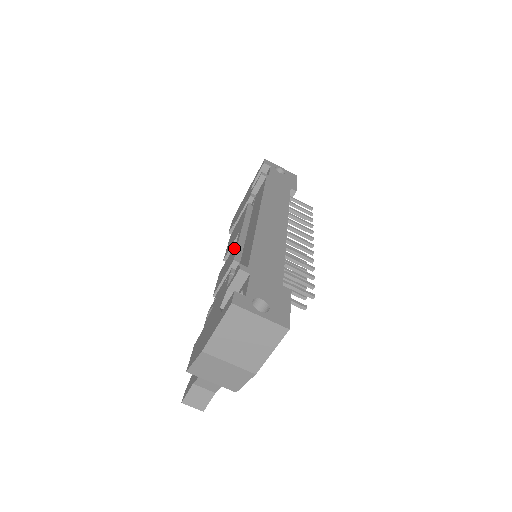
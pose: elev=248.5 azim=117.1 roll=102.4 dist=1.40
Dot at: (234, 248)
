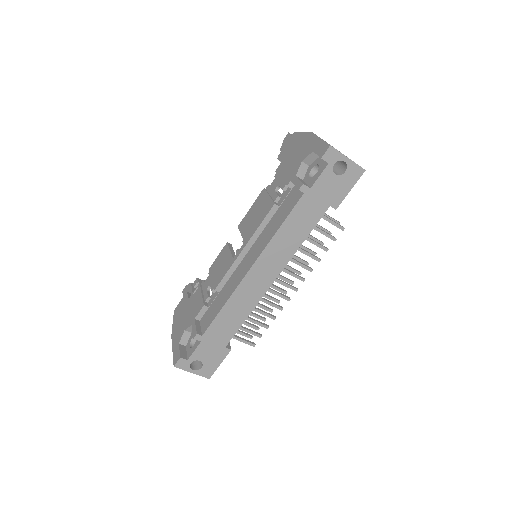
Dot at: (229, 263)
